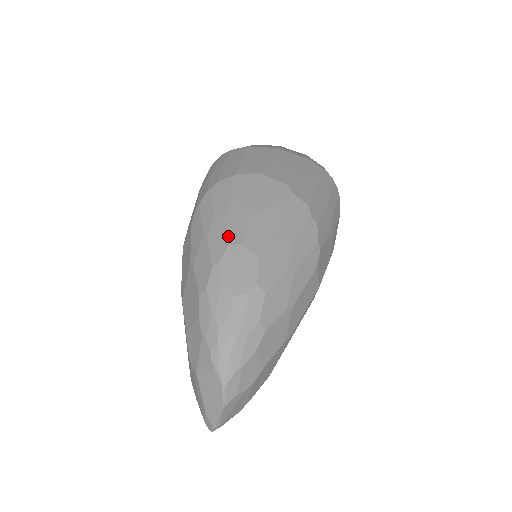
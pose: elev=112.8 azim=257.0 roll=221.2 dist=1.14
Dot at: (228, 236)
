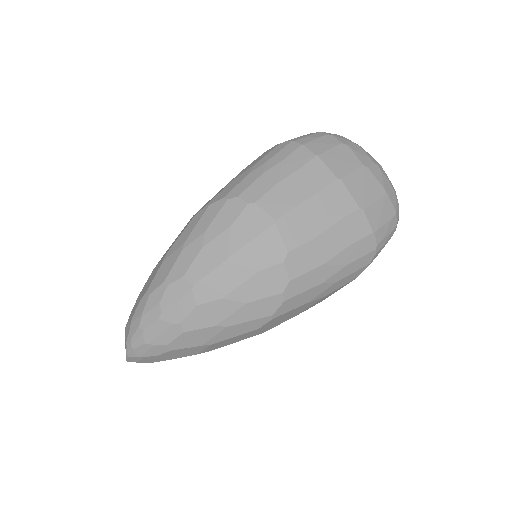
Dot at: (191, 268)
